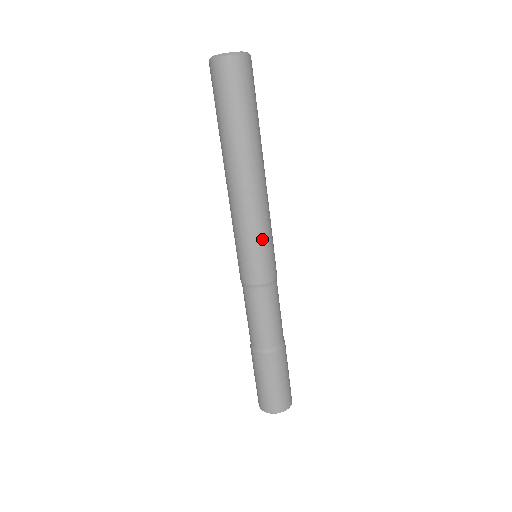
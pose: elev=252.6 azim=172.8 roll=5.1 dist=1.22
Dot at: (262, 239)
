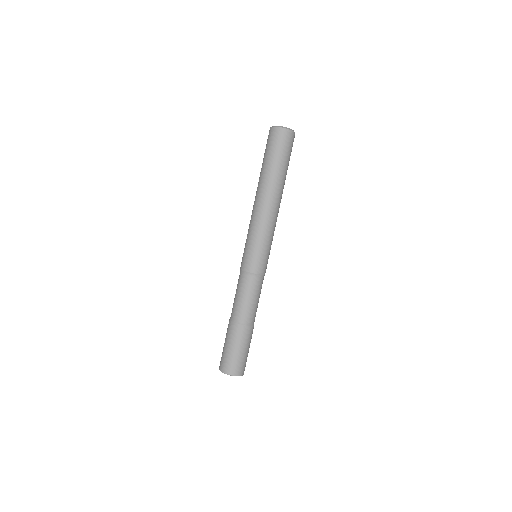
Dot at: (270, 244)
